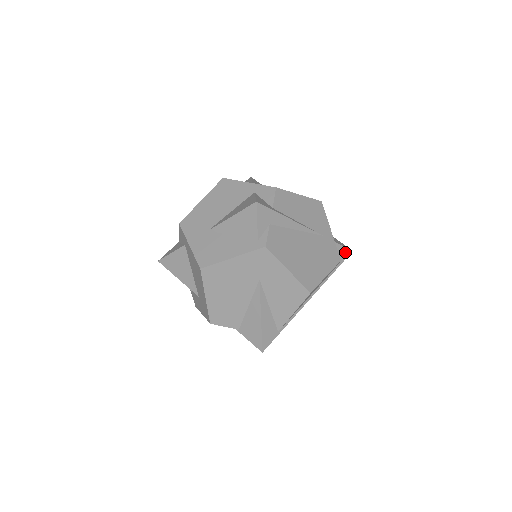
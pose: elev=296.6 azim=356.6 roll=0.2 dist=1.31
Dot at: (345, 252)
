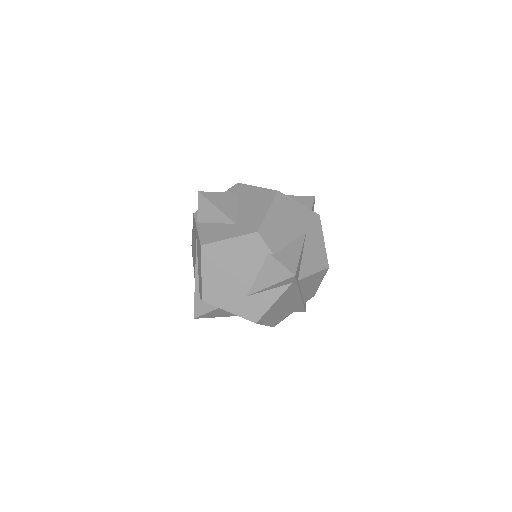
Dot at: (305, 304)
